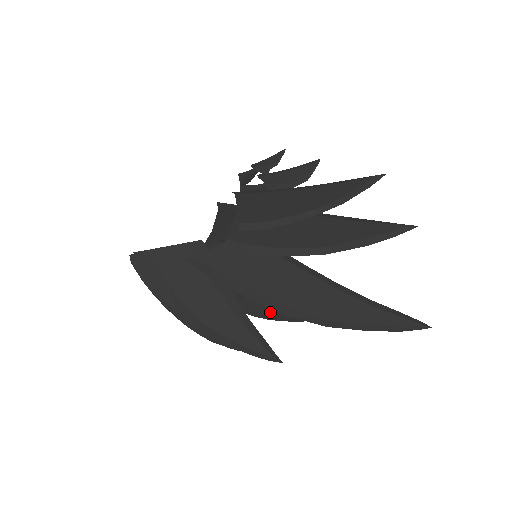
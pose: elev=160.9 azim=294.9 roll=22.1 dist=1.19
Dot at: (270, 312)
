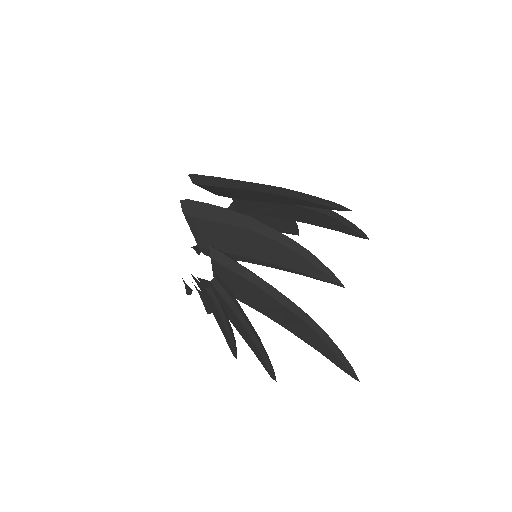
Dot at: occluded
